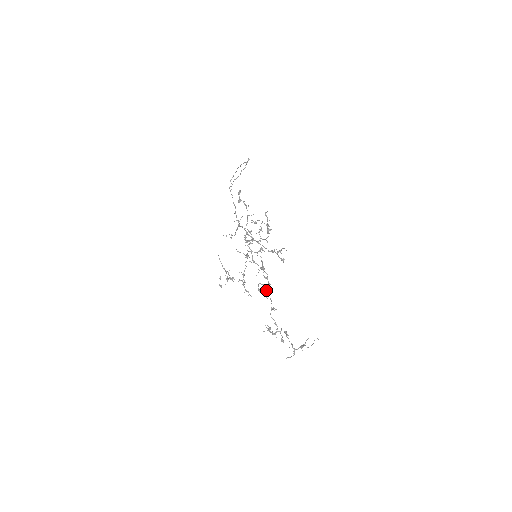
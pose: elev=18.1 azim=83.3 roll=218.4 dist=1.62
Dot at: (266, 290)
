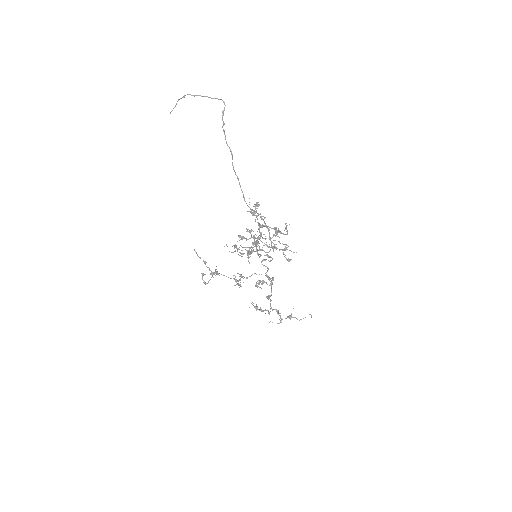
Dot at: occluded
